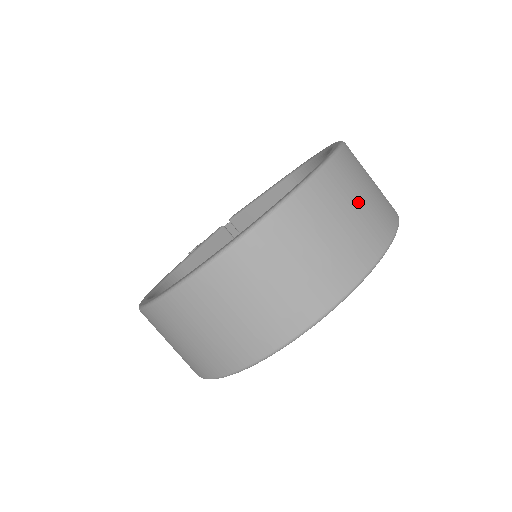
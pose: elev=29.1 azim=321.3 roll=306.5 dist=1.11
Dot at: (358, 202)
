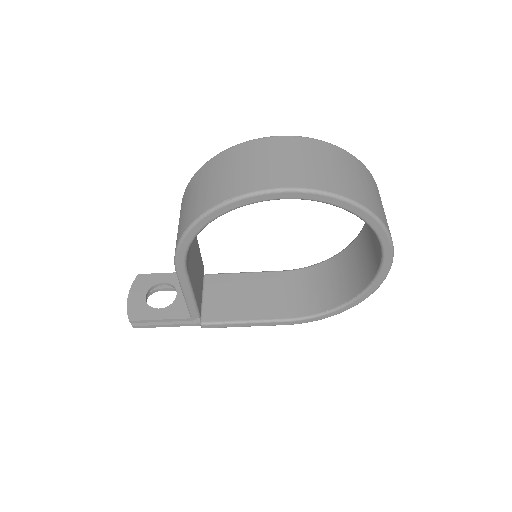
Dot at: occluded
